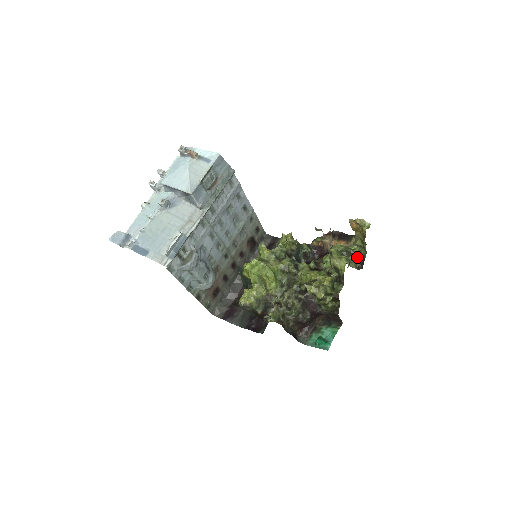
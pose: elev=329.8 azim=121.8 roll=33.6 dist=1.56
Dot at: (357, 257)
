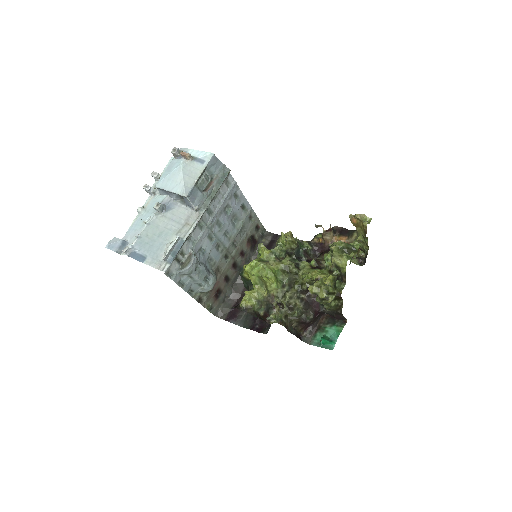
Dot at: (359, 252)
